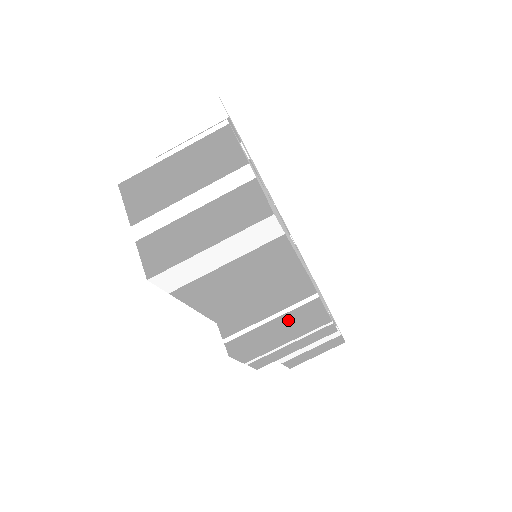
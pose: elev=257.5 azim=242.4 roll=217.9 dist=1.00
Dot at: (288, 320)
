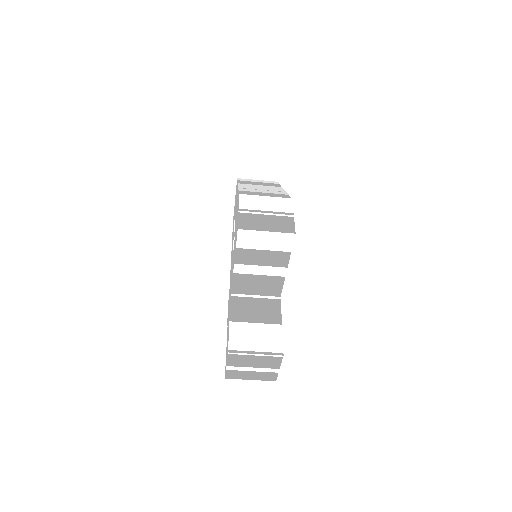
Dot at: occluded
